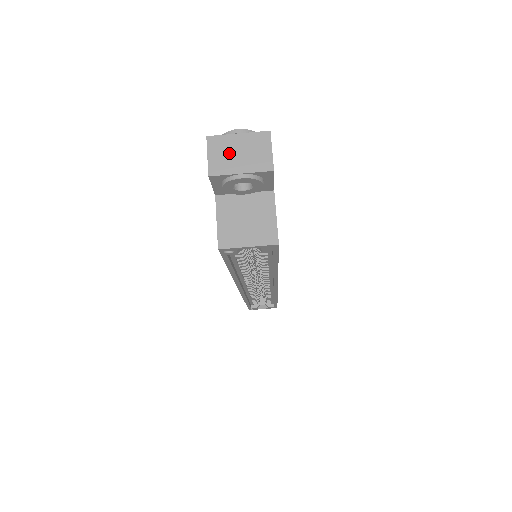
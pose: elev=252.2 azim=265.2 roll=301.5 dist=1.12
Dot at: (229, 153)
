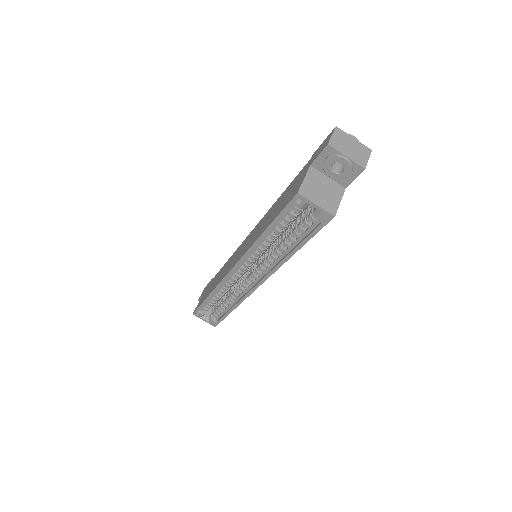
Dot at: (345, 143)
